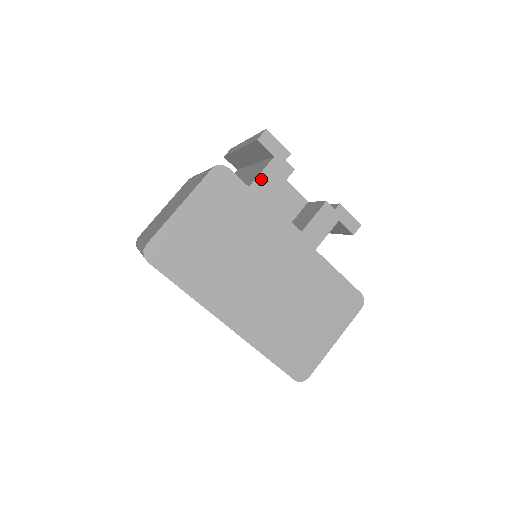
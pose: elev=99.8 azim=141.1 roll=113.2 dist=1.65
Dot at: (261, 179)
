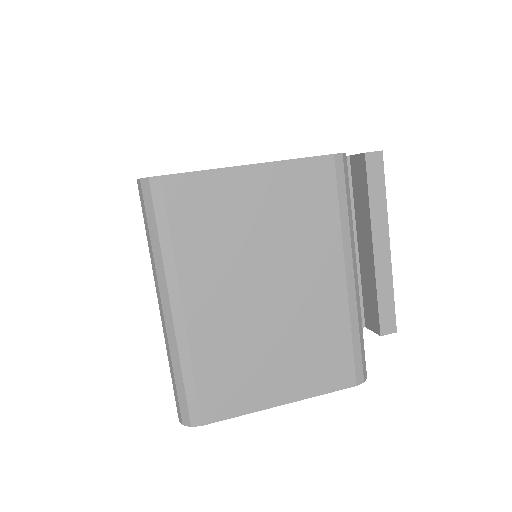
Dot at: occluded
